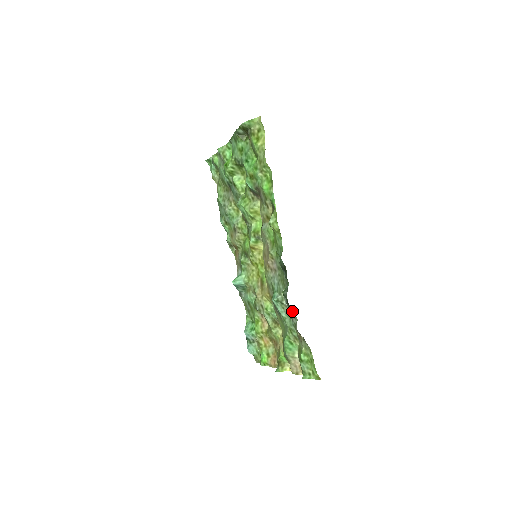
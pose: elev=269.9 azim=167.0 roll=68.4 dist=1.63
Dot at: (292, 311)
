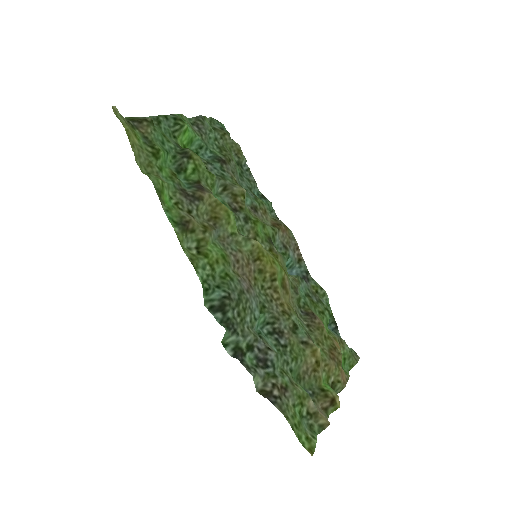
Dot at: (244, 364)
